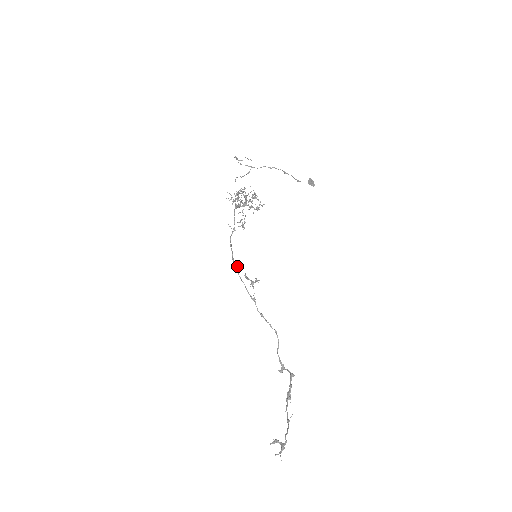
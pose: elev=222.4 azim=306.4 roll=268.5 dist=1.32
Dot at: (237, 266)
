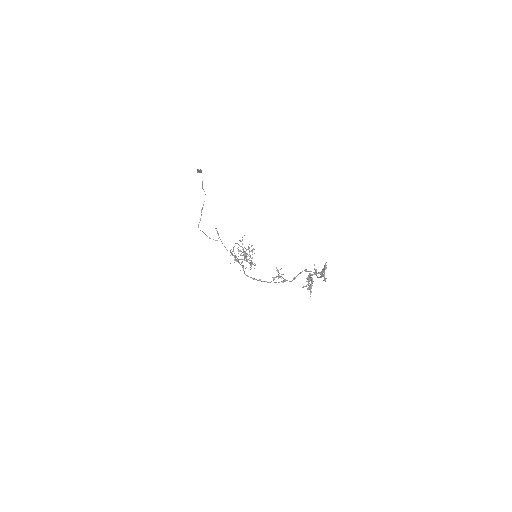
Dot at: (259, 279)
